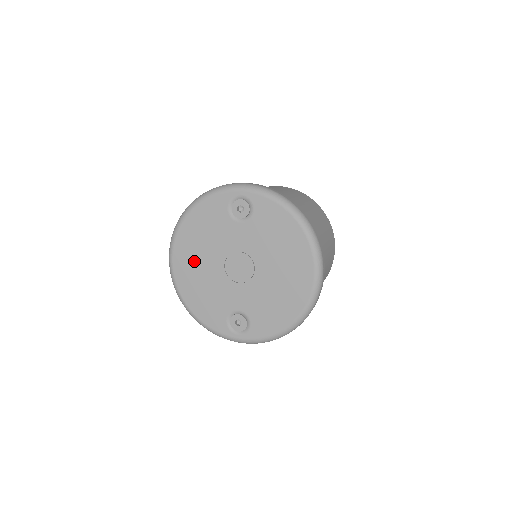
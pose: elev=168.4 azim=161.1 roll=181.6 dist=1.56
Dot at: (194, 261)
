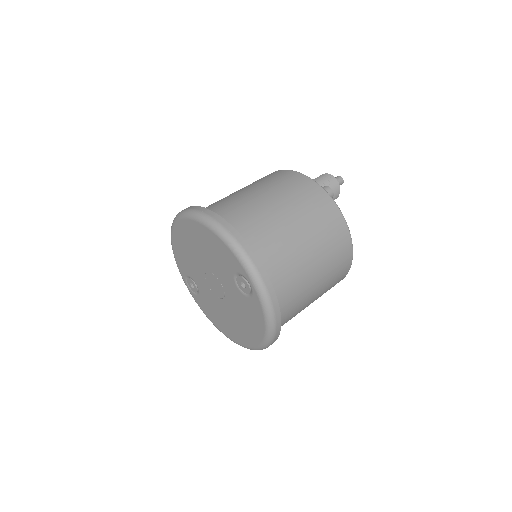
Dot at: (193, 242)
